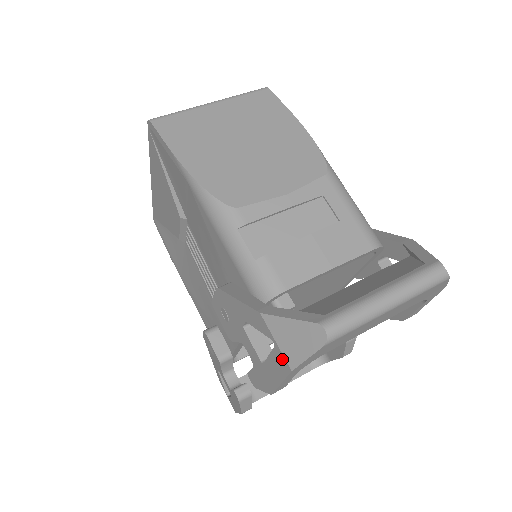
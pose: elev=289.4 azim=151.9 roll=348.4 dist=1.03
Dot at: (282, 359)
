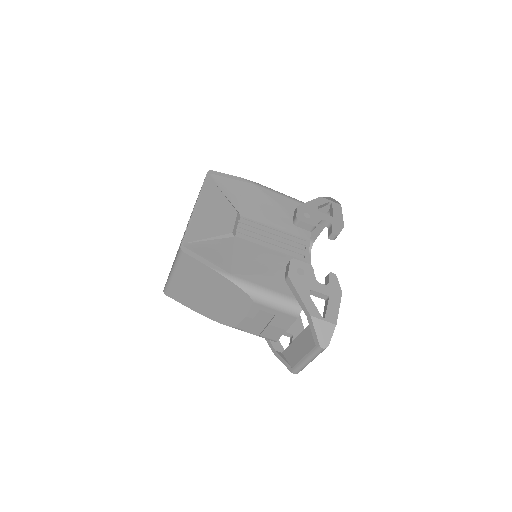
Dot at: occluded
